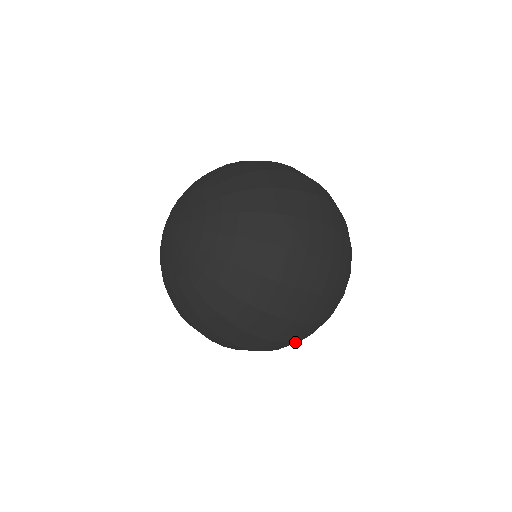
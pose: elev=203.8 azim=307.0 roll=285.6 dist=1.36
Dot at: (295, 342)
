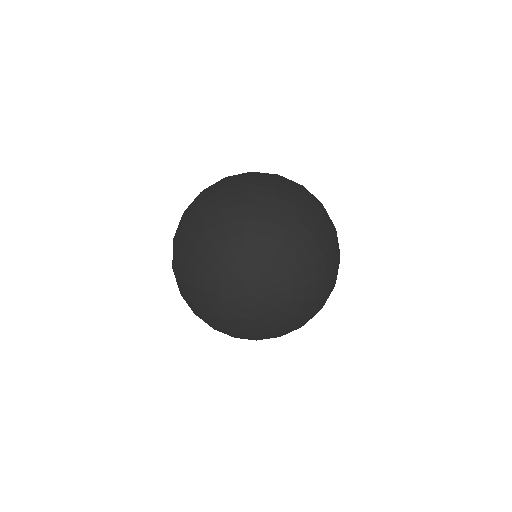
Dot at: occluded
